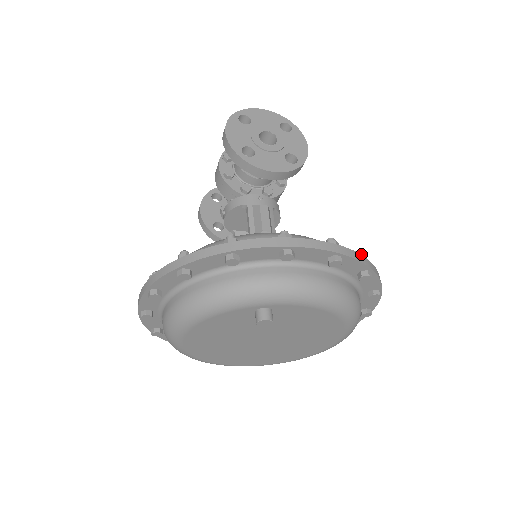
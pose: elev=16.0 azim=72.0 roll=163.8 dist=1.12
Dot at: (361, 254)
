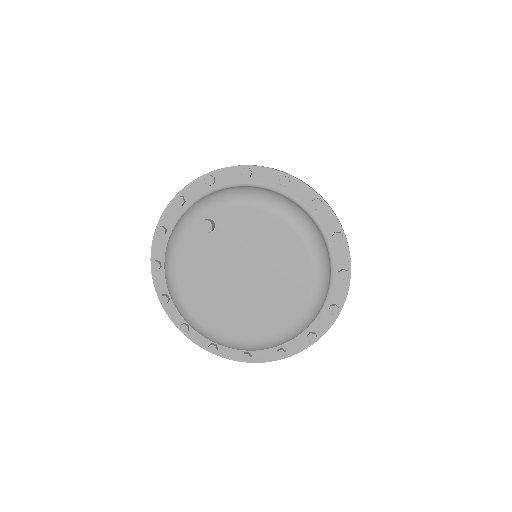
Dot at: occluded
